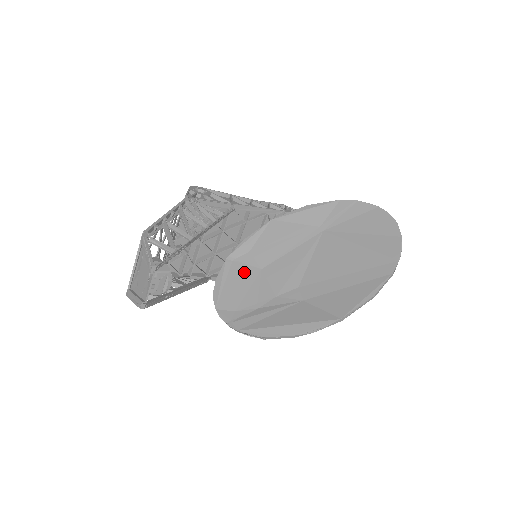
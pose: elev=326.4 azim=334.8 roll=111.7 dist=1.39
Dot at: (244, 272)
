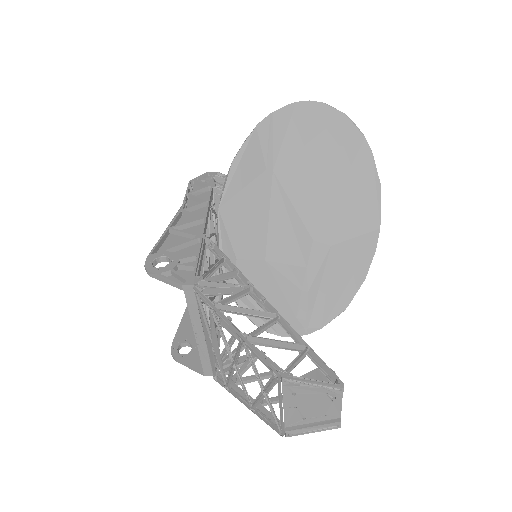
Dot at: (257, 280)
